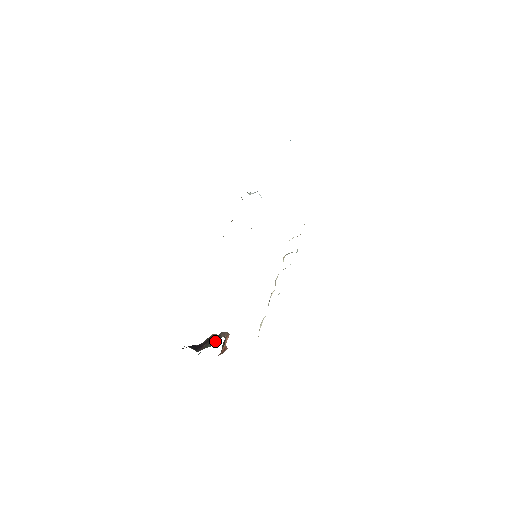
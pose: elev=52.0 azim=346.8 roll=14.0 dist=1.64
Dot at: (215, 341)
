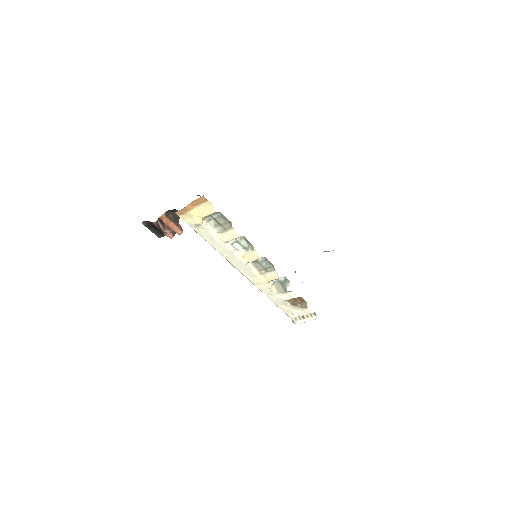
Dot at: occluded
